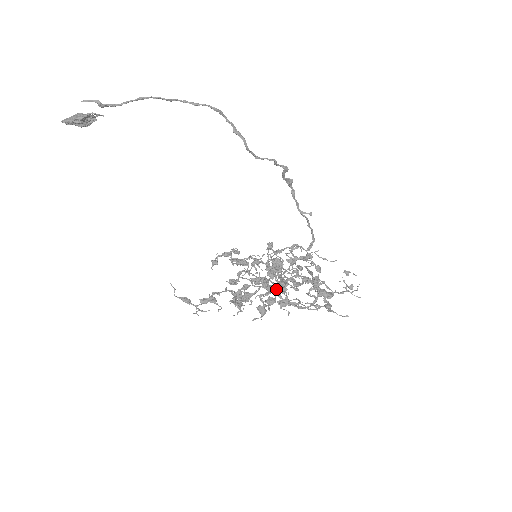
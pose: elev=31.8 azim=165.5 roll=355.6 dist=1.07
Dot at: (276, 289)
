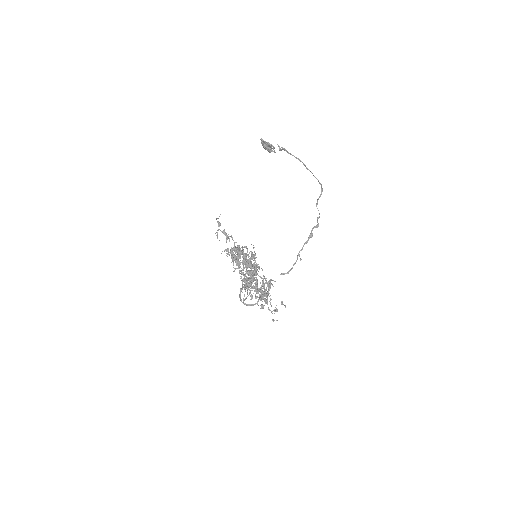
Dot at: occluded
